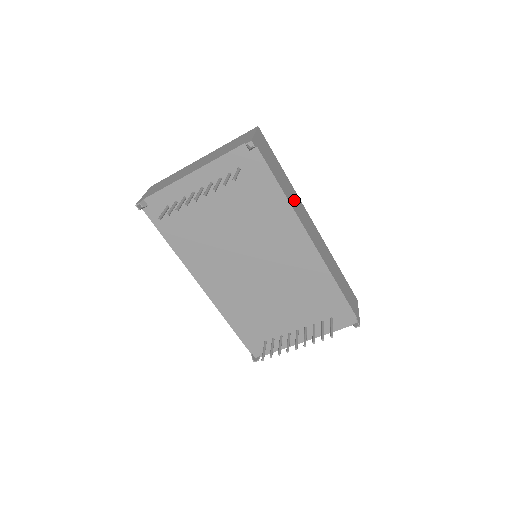
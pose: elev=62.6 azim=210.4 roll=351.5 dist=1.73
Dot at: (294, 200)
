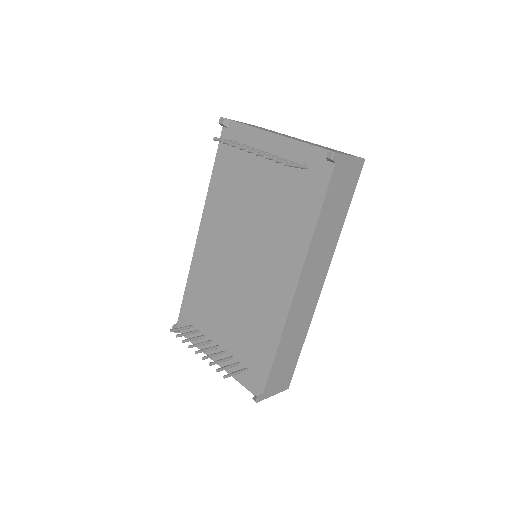
Dot at: (323, 244)
